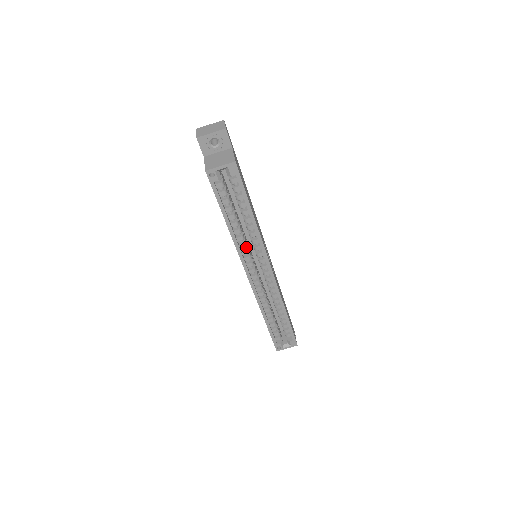
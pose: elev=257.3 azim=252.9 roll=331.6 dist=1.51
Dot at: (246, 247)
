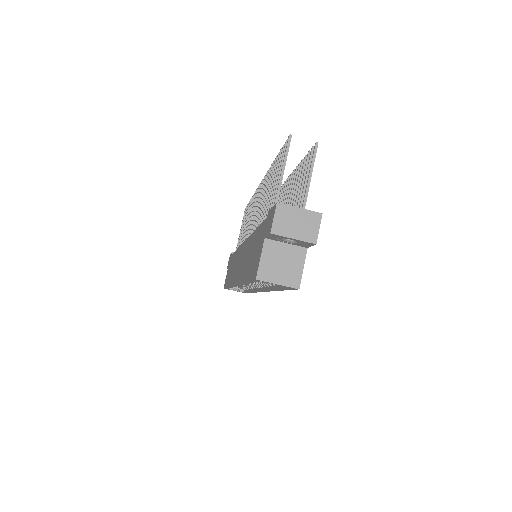
Dot at: occluded
